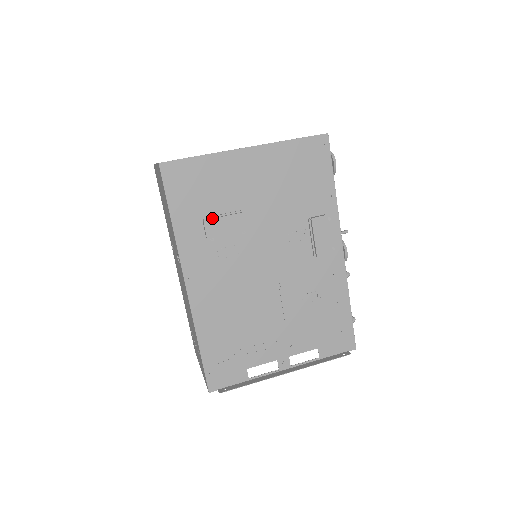
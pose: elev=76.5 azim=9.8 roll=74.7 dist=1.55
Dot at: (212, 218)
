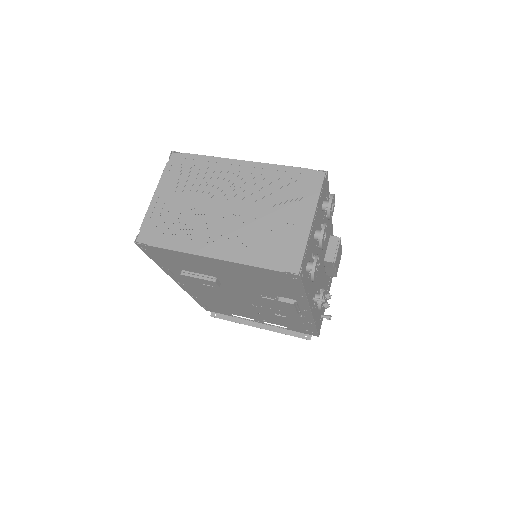
Dot at: (187, 275)
